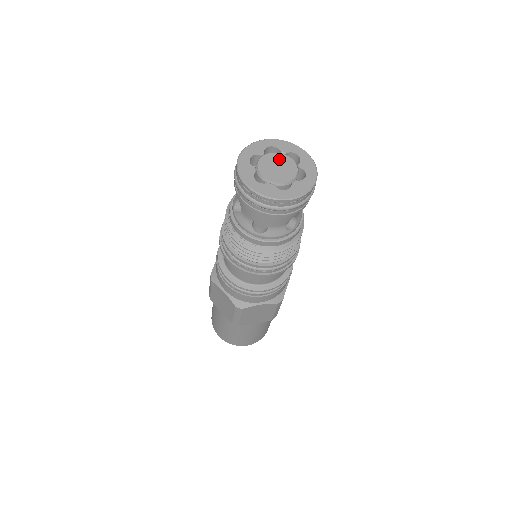
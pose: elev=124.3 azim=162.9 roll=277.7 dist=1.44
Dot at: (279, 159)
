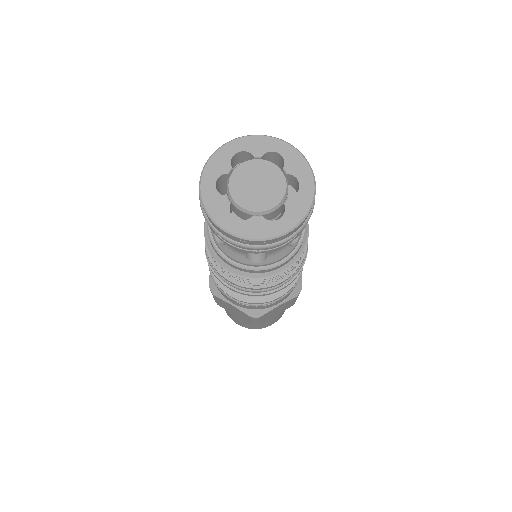
Dot at: (270, 176)
